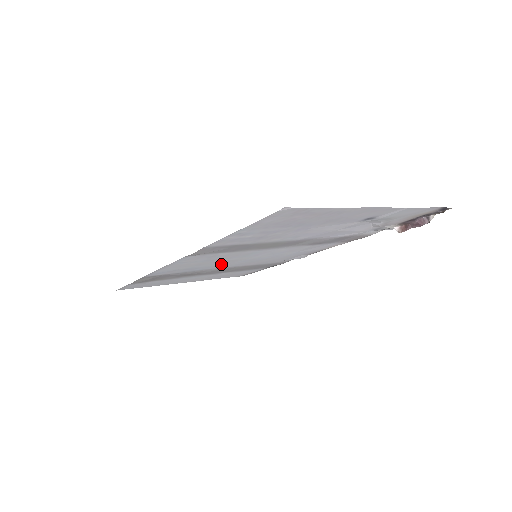
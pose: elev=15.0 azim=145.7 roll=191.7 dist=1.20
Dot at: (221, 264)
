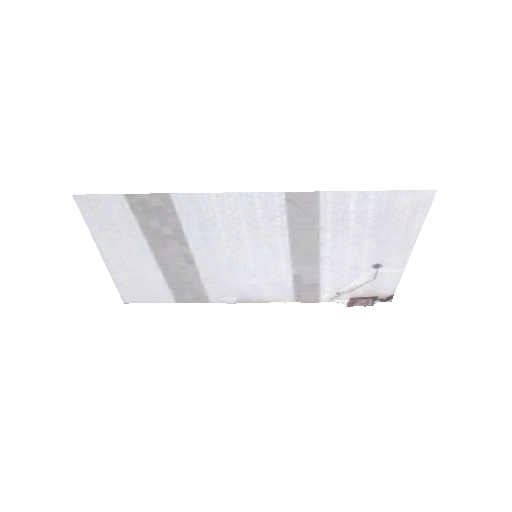
Dot at: (220, 244)
